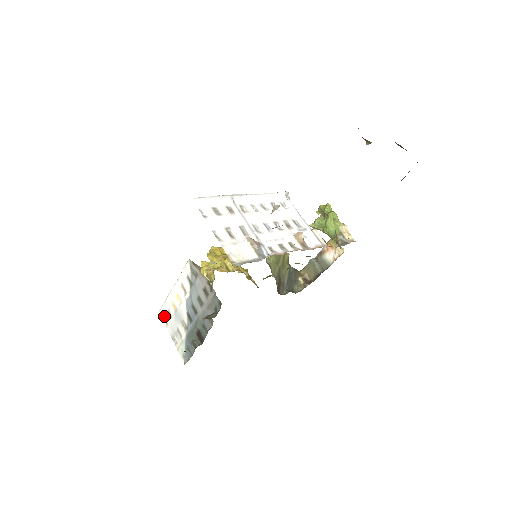
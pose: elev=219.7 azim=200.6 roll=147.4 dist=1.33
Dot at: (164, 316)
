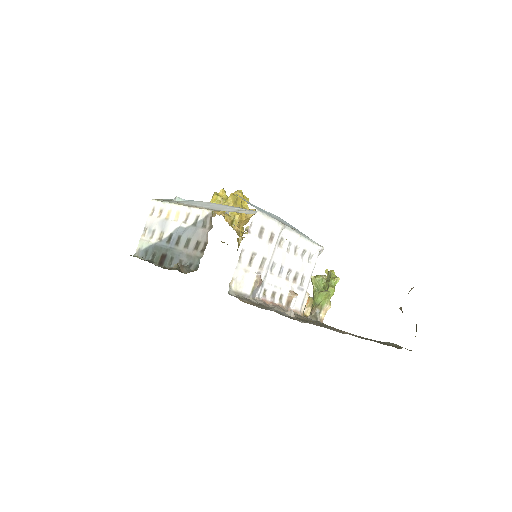
Dot at: (155, 208)
